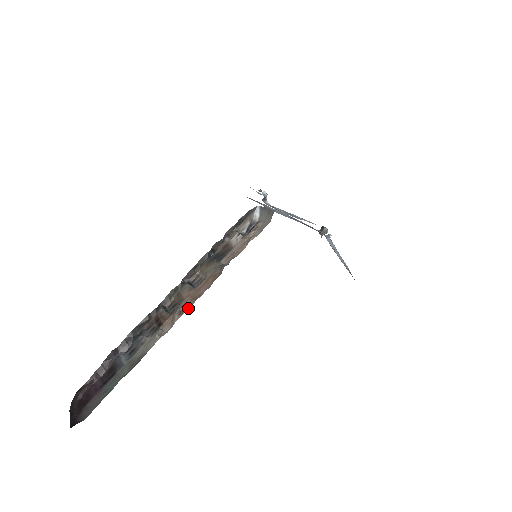
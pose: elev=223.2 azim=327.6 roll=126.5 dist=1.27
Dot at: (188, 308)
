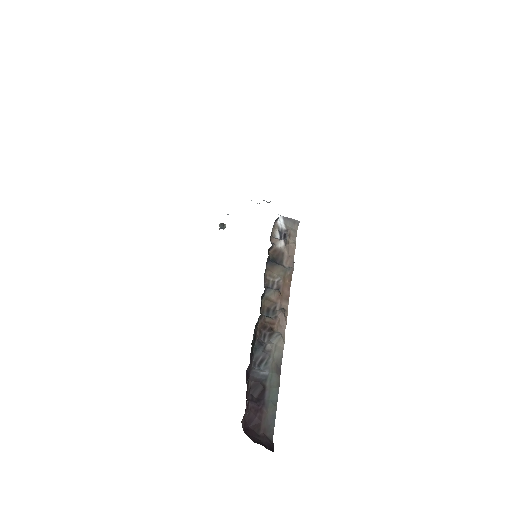
Dot at: occluded
